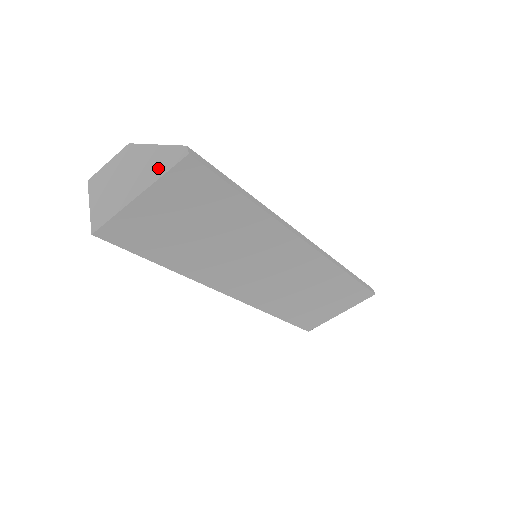
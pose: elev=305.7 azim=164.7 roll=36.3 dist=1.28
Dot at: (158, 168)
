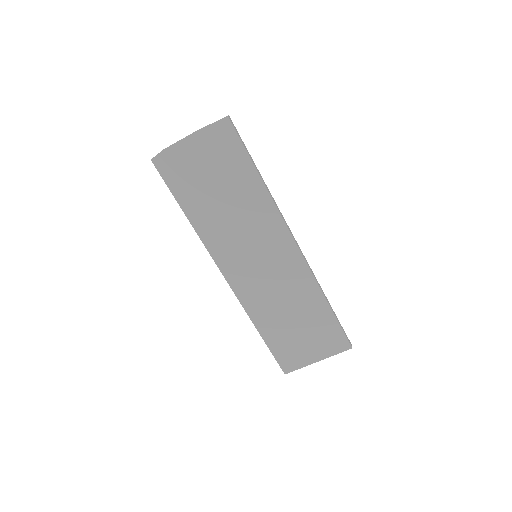
Dot at: occluded
